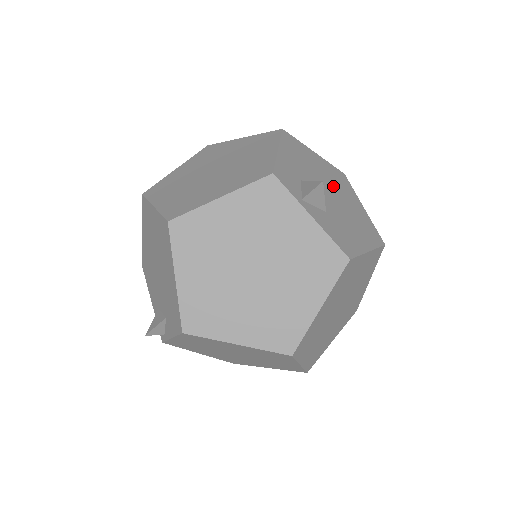
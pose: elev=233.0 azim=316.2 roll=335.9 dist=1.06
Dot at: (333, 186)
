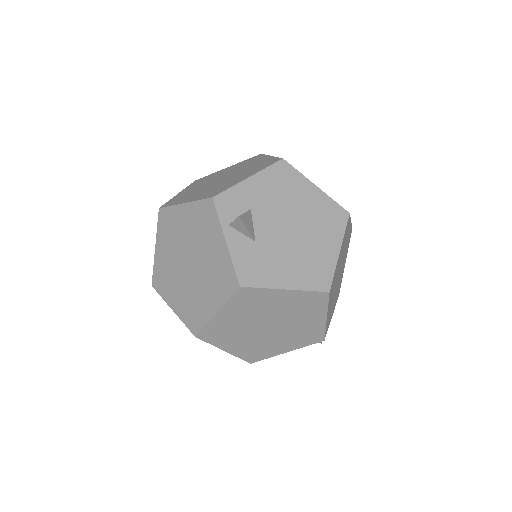
Dot at: (305, 221)
